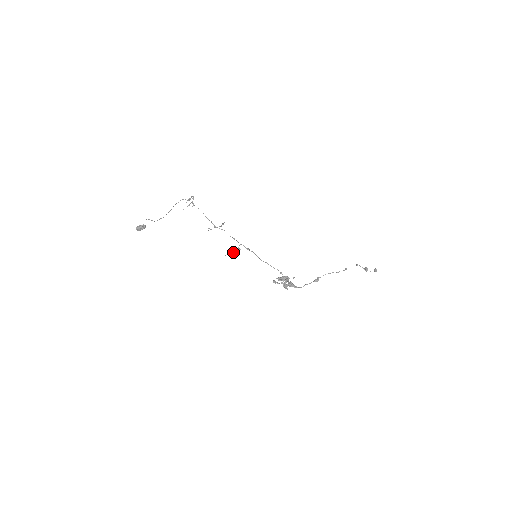
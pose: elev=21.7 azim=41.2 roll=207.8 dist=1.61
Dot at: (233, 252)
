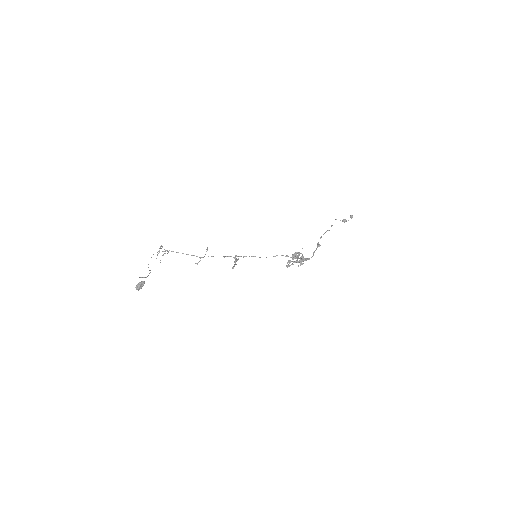
Dot at: (233, 267)
